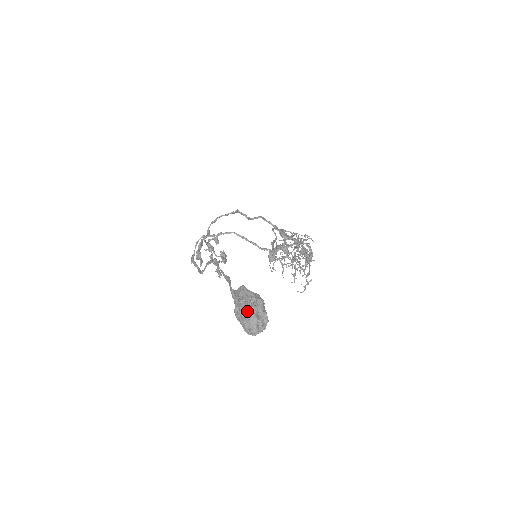
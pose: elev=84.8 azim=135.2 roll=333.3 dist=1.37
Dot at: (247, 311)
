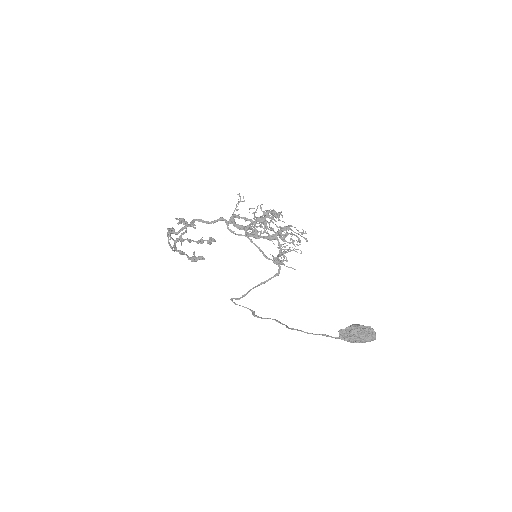
Dot at: (363, 342)
